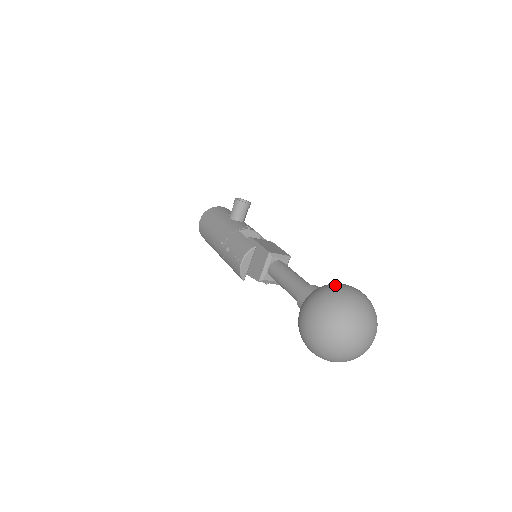
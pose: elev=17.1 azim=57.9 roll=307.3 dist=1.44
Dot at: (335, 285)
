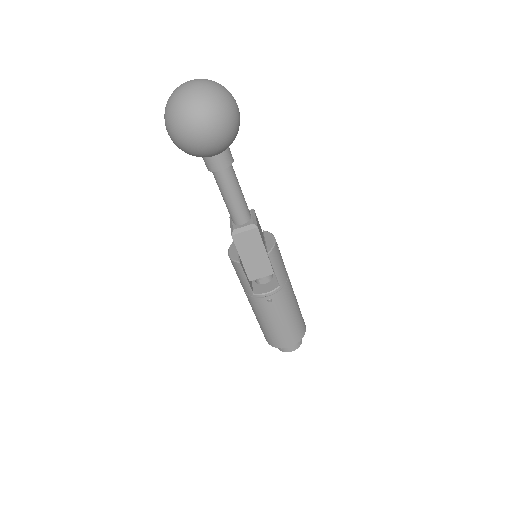
Dot at: occluded
